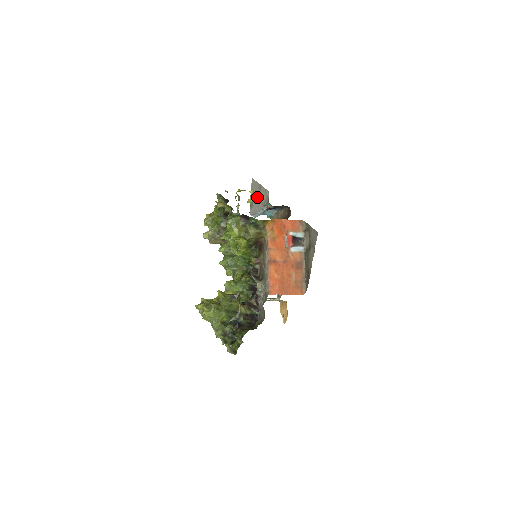
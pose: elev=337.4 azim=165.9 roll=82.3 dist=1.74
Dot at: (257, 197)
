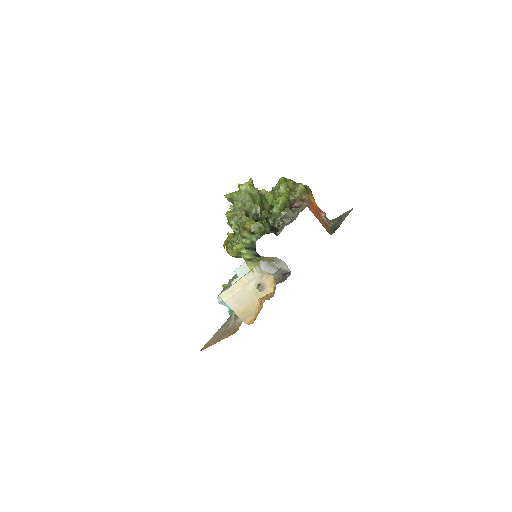
Dot at: occluded
